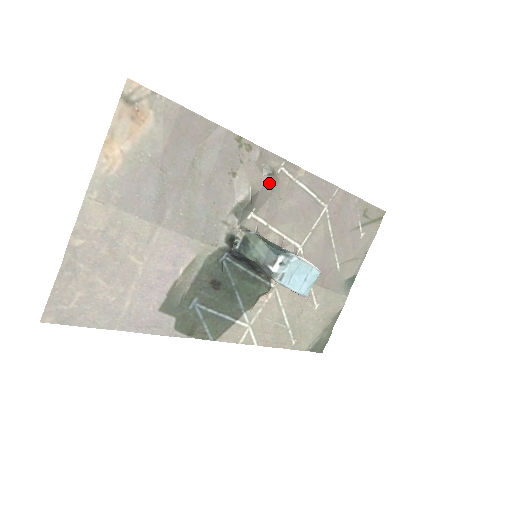
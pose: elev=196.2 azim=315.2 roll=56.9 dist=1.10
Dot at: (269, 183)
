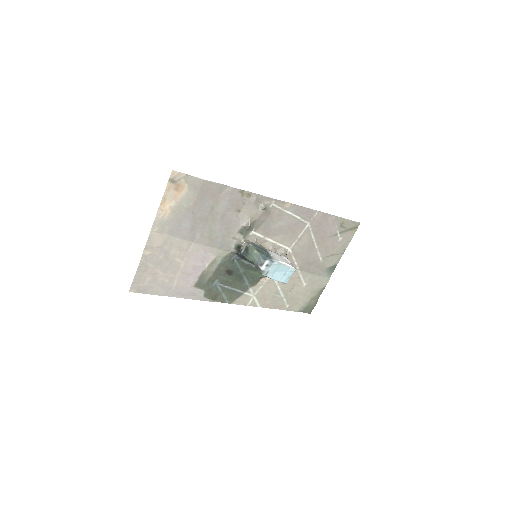
Dot at: (263, 214)
